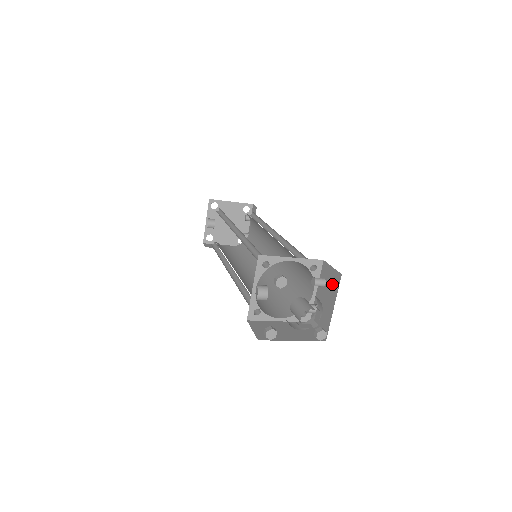
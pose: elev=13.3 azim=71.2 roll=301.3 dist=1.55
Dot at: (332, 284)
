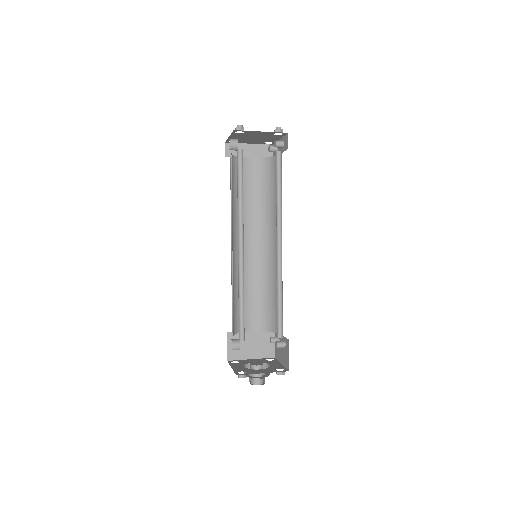
Dot at: (279, 374)
